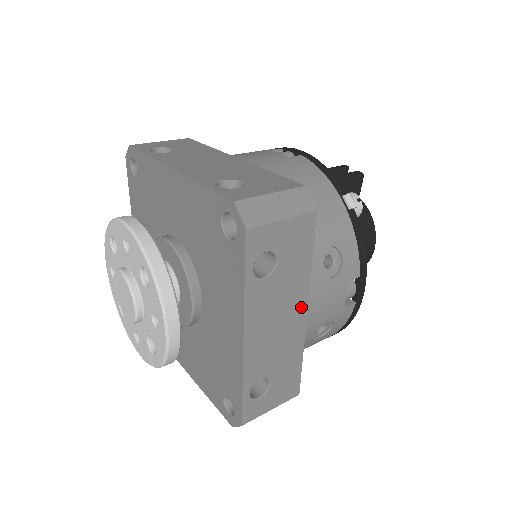
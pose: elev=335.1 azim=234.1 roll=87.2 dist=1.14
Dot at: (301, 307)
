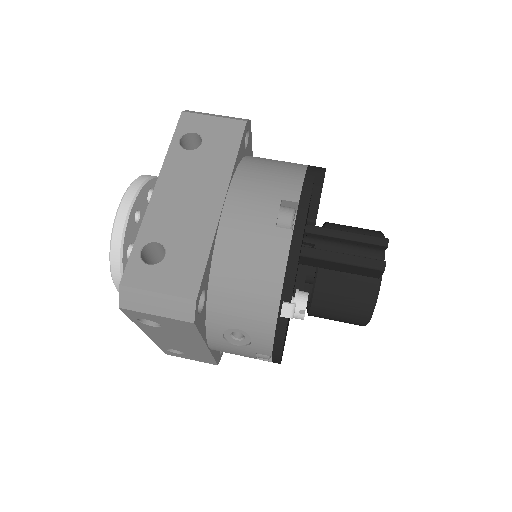
Dot at: (200, 345)
